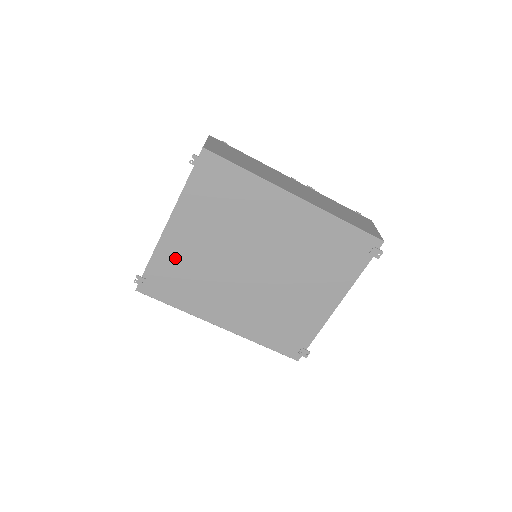
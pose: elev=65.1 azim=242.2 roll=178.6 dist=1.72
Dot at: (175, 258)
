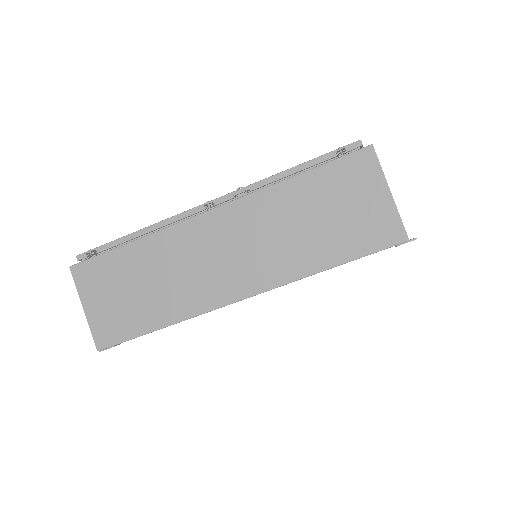
Dot at: occluded
